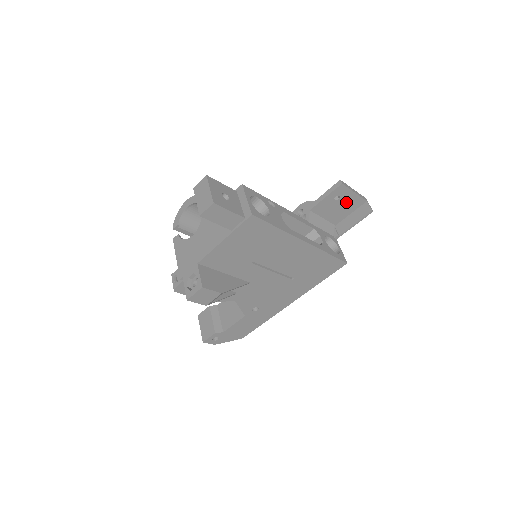
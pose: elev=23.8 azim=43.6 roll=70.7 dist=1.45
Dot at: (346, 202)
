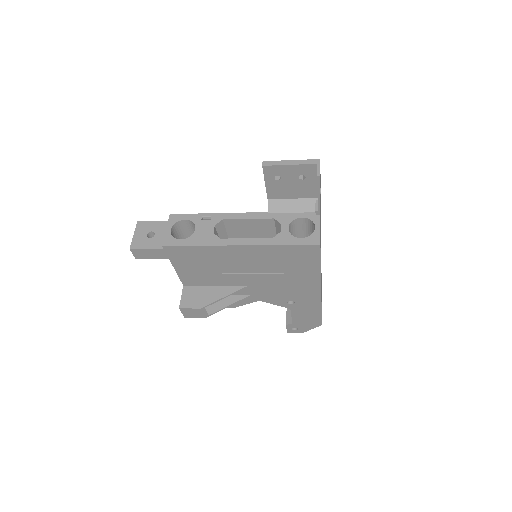
Dot at: (294, 176)
